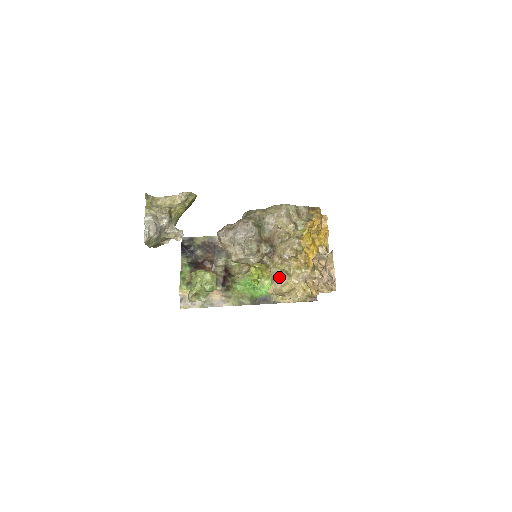
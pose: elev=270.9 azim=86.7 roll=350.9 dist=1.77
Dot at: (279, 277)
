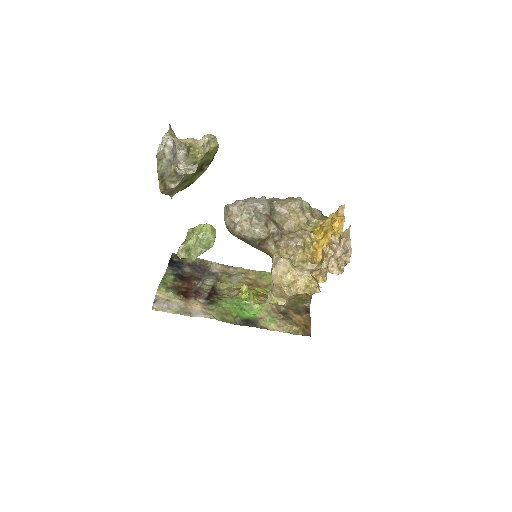
Dot at: (283, 261)
